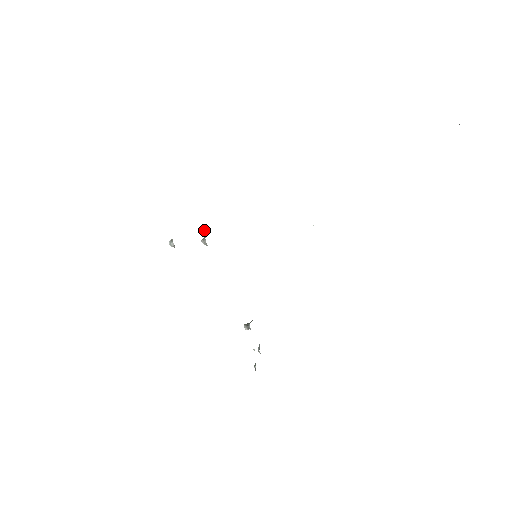
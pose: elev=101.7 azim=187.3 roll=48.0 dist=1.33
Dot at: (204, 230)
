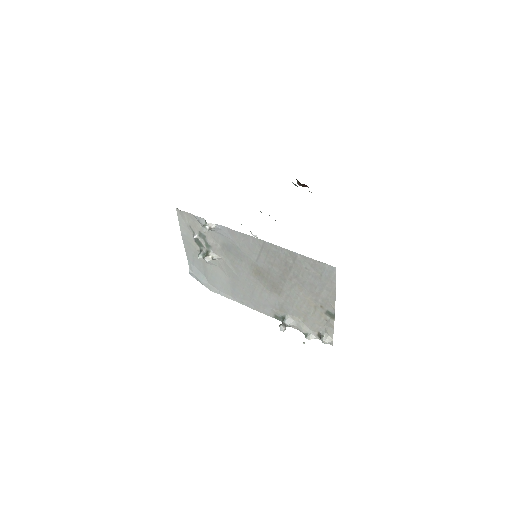
Dot at: (200, 253)
